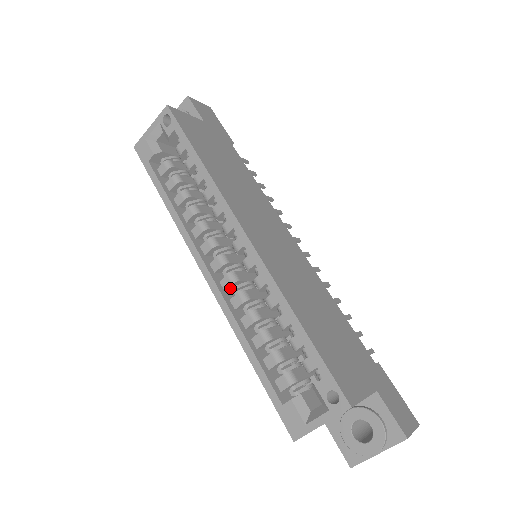
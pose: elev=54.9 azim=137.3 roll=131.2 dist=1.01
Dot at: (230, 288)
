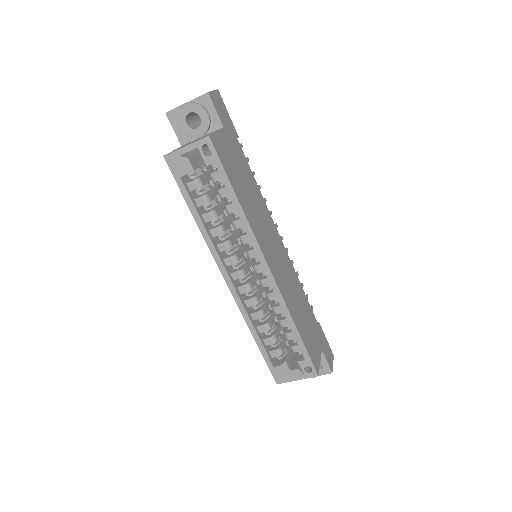
Dot at: (244, 291)
